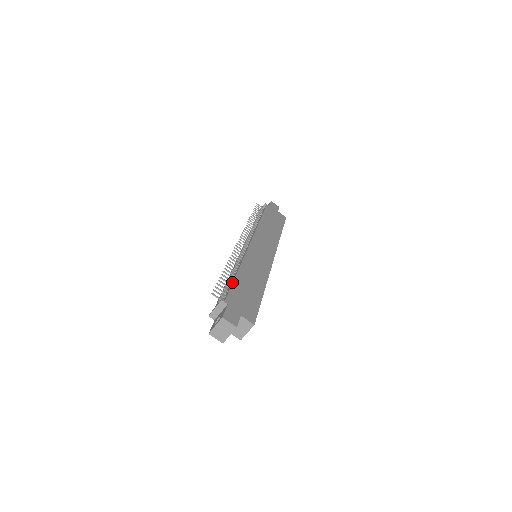
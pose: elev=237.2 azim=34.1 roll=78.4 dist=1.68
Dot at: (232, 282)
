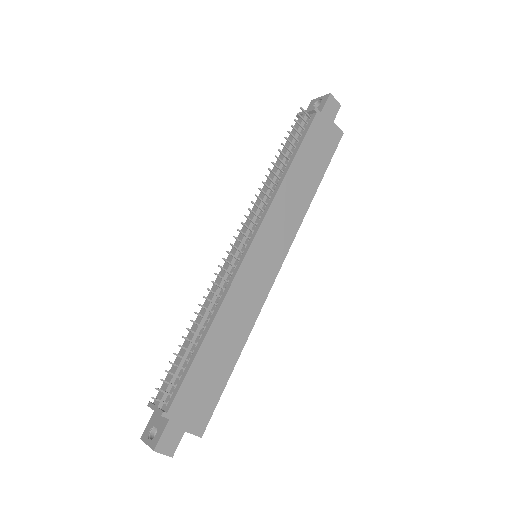
Dot at: (190, 364)
